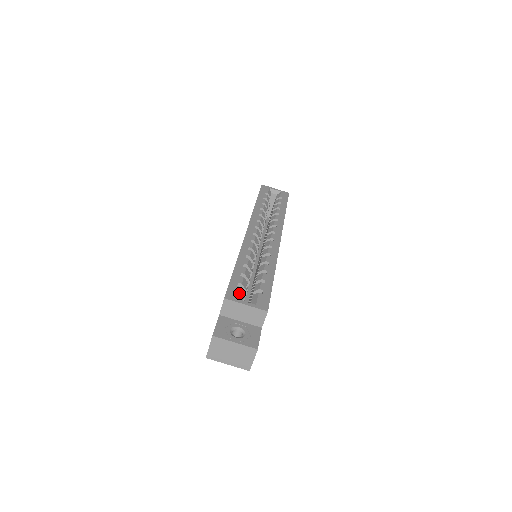
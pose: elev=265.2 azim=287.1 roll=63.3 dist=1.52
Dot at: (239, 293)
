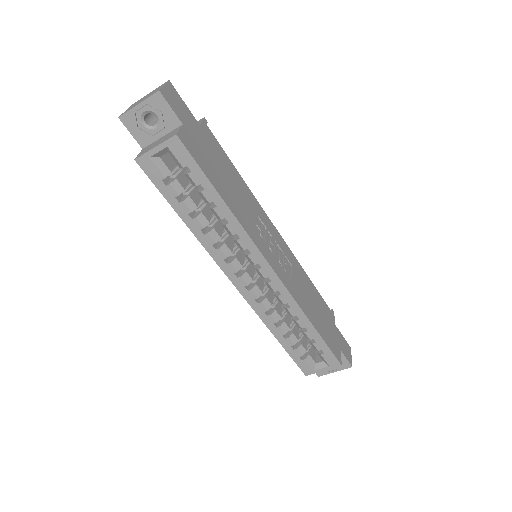
Dot at: (309, 365)
